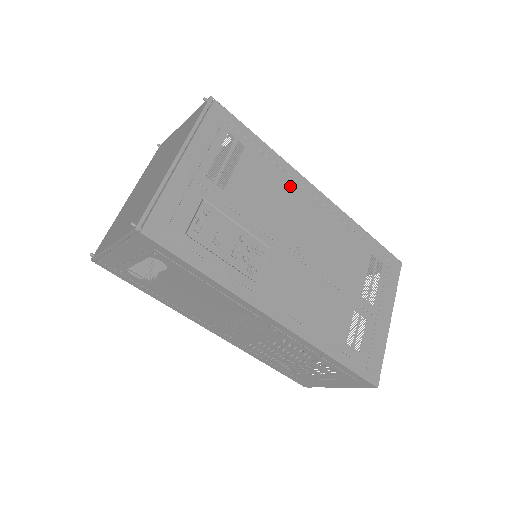
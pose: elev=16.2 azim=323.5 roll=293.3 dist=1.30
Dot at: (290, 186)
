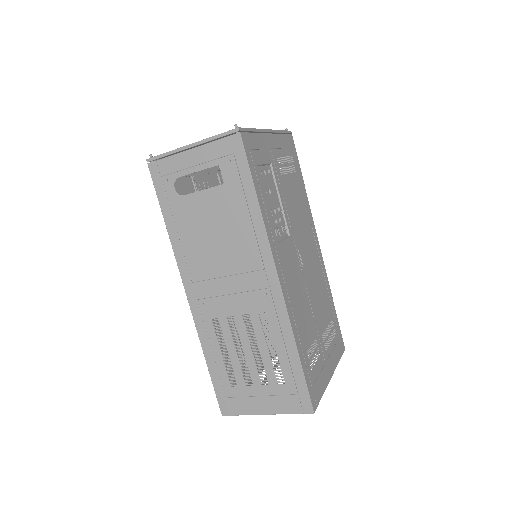
Dot at: (308, 221)
